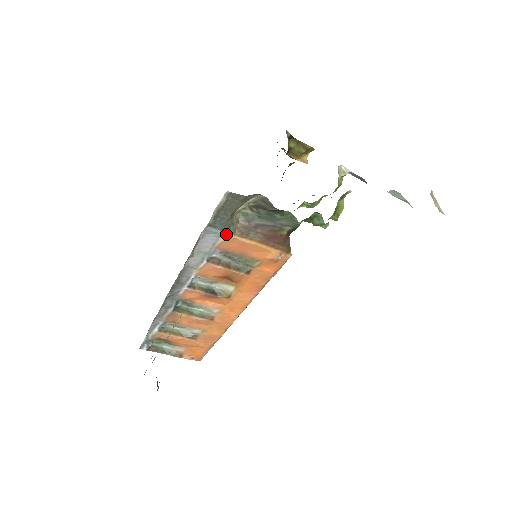
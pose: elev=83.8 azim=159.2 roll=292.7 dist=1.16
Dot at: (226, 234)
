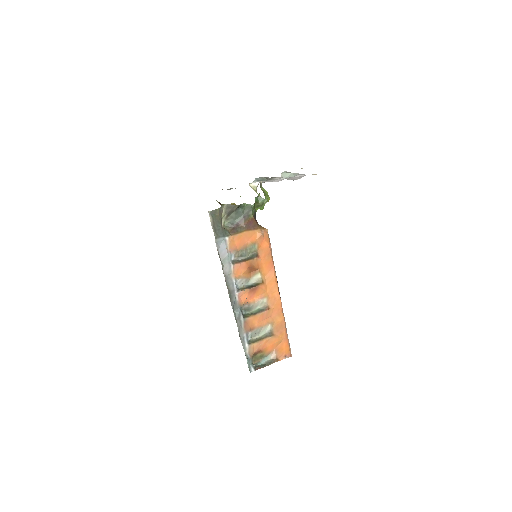
Dot at: (227, 238)
